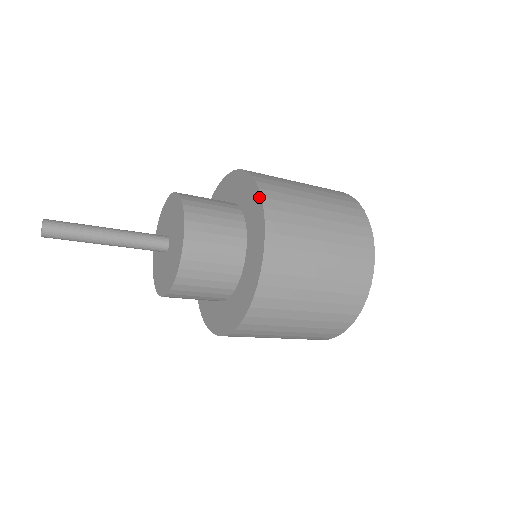
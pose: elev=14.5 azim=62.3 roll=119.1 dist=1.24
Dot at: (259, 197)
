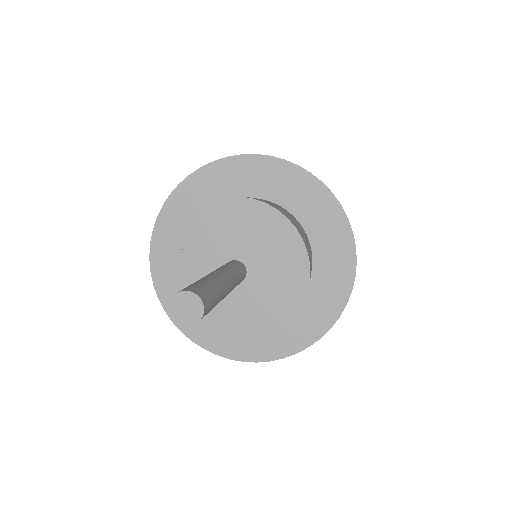
Dot at: (345, 301)
